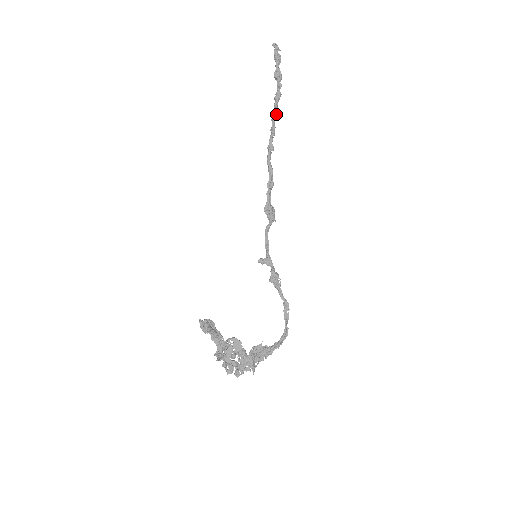
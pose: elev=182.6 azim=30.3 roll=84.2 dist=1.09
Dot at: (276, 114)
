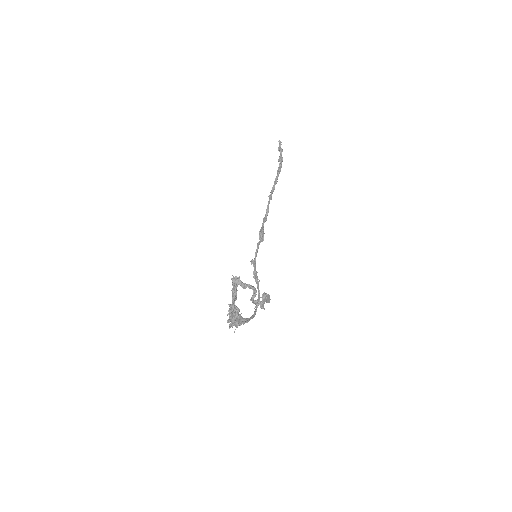
Dot at: (277, 181)
